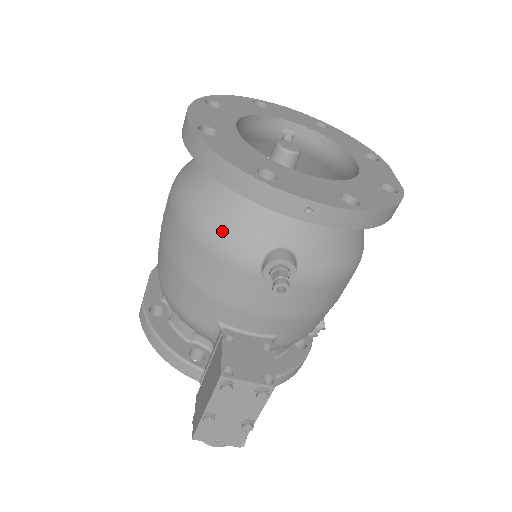
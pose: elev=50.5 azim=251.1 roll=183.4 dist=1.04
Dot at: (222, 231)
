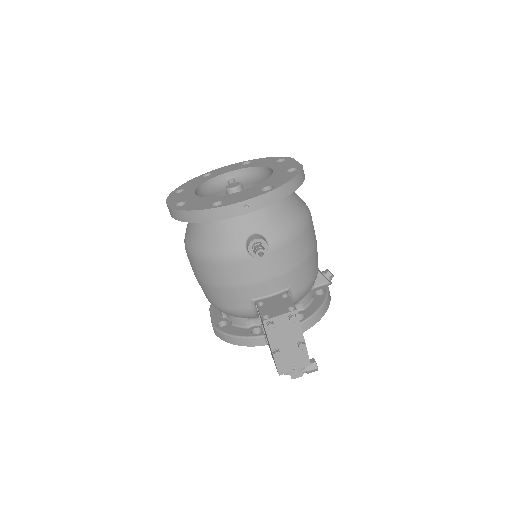
Dot at: (217, 247)
